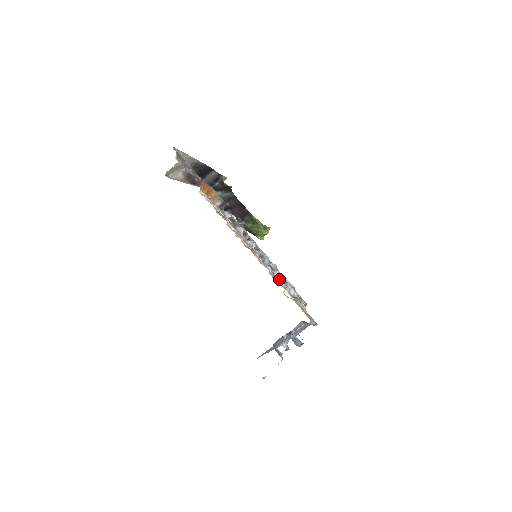
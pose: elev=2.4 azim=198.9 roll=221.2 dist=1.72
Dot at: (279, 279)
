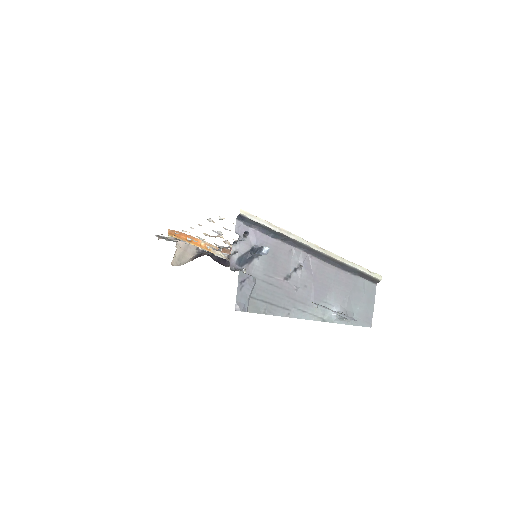
Dot at: occluded
